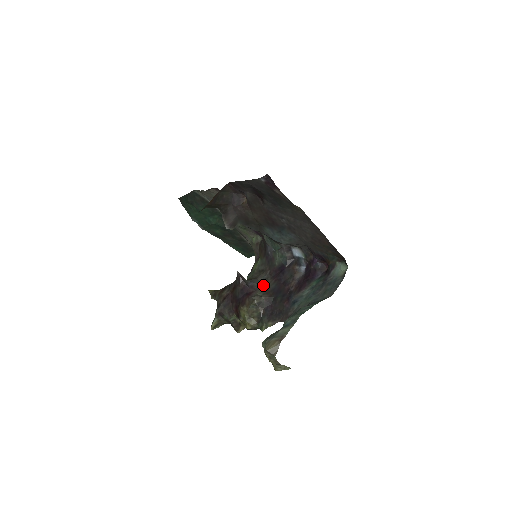
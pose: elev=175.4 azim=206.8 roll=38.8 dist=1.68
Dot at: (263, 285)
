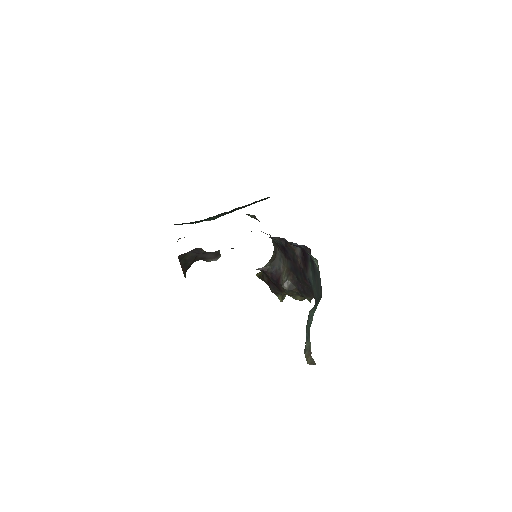
Dot at: (282, 266)
